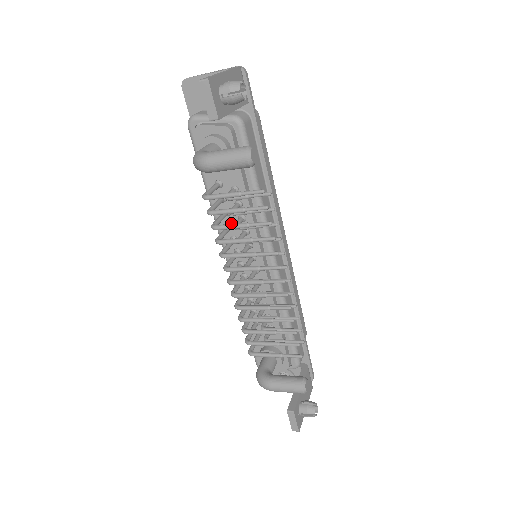
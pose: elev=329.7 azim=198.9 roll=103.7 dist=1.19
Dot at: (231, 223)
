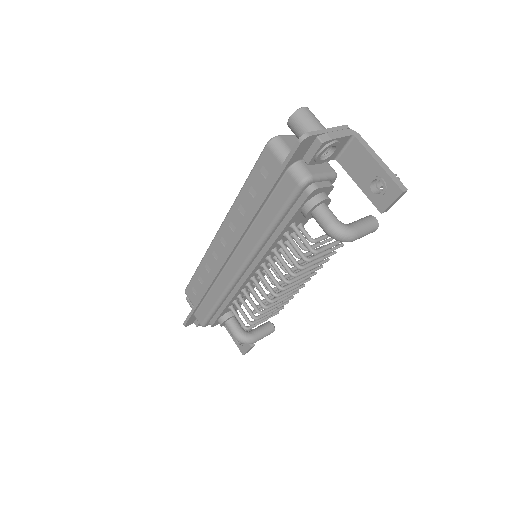
Dot at: (277, 248)
